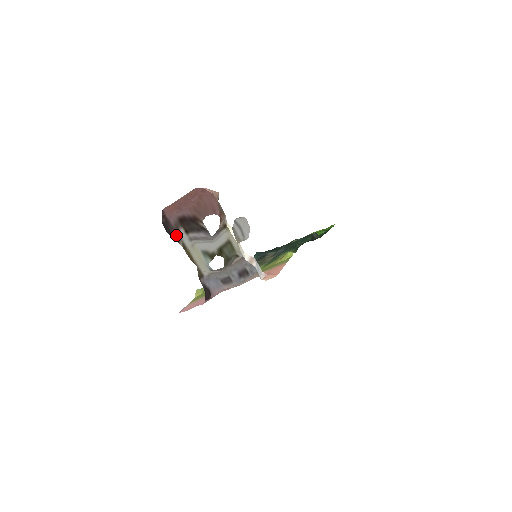
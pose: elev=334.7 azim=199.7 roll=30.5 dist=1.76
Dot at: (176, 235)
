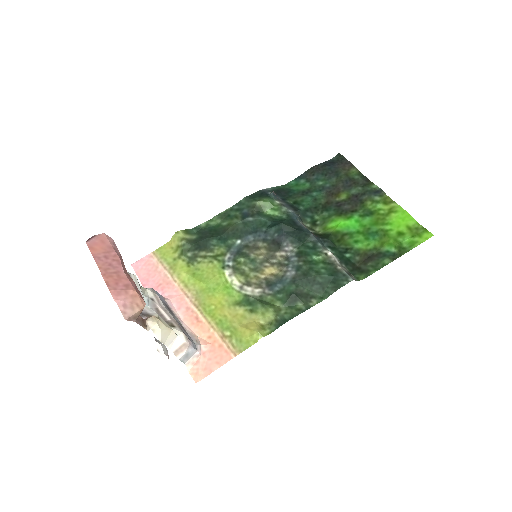
Dot at: occluded
